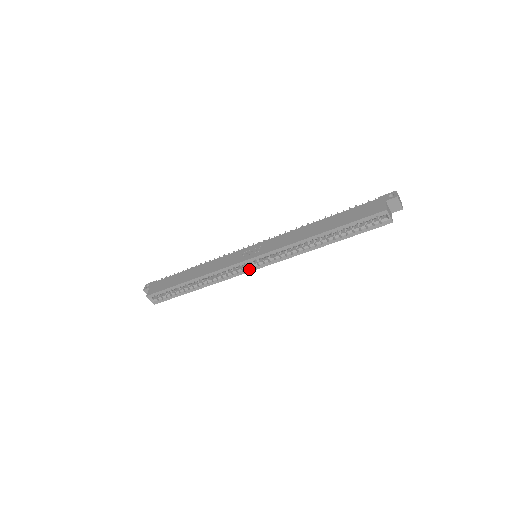
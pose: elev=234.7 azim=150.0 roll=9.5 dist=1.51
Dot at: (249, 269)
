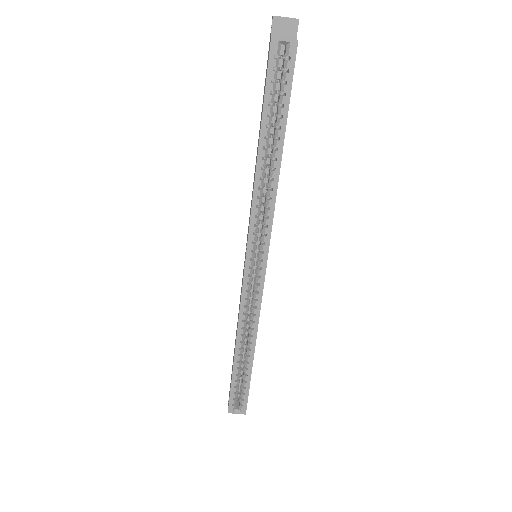
Dot at: (260, 276)
